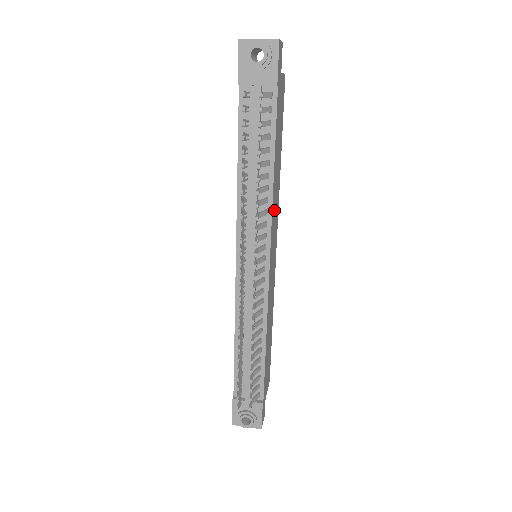
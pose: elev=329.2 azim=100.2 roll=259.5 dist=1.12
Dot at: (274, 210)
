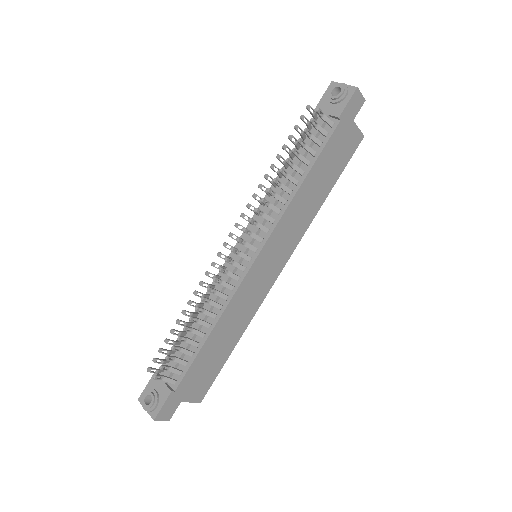
Dot at: (290, 221)
